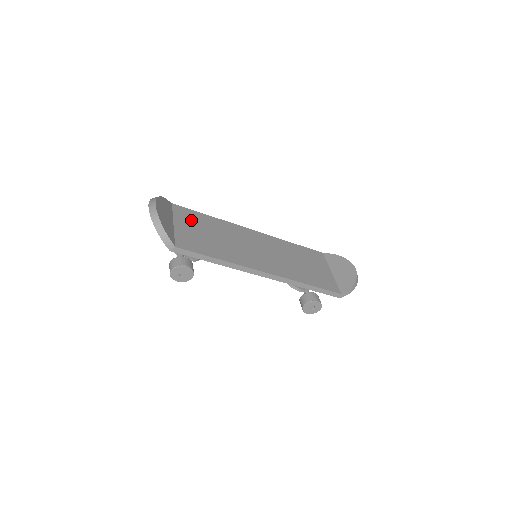
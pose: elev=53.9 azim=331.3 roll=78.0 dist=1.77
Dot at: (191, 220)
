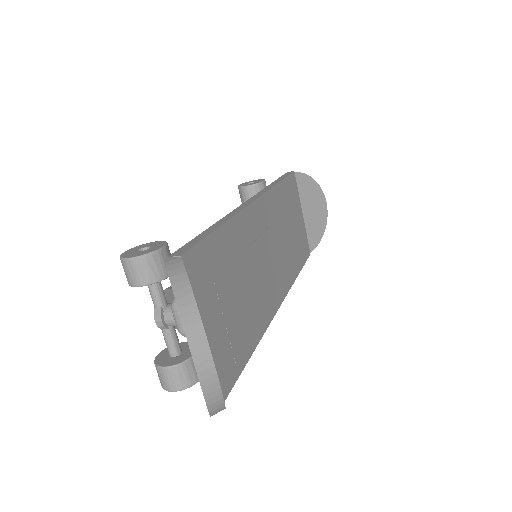
Dot at: (213, 281)
